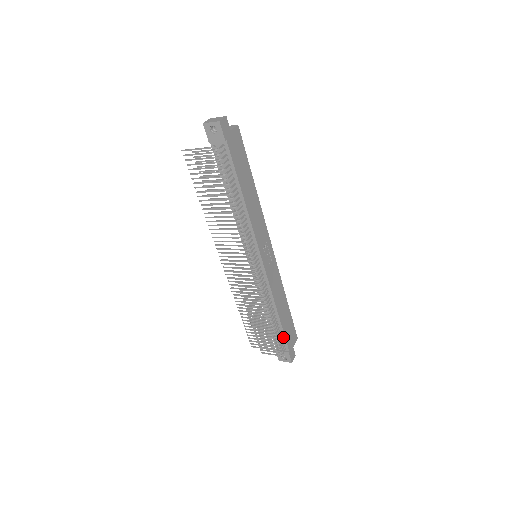
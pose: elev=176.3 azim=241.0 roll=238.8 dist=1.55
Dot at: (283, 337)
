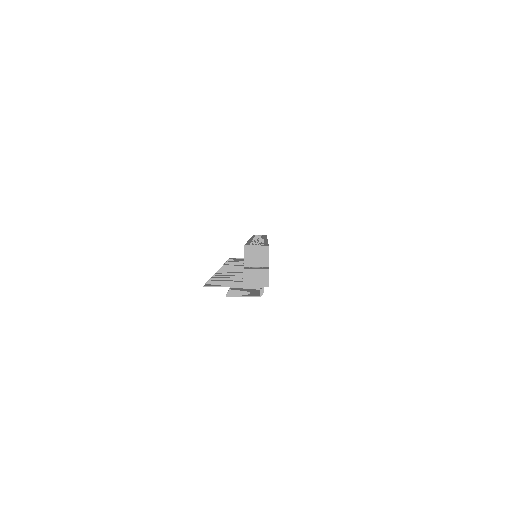
Dot at: occluded
